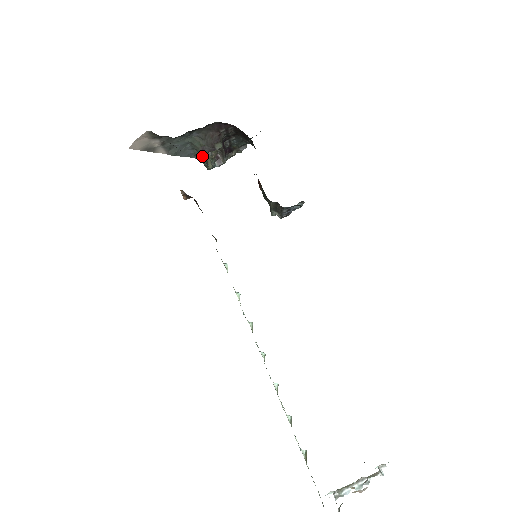
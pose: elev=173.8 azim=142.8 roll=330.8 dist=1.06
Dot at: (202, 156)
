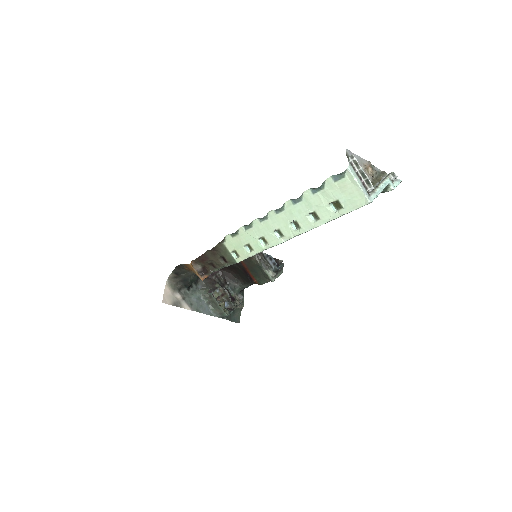
Dot at: (214, 300)
